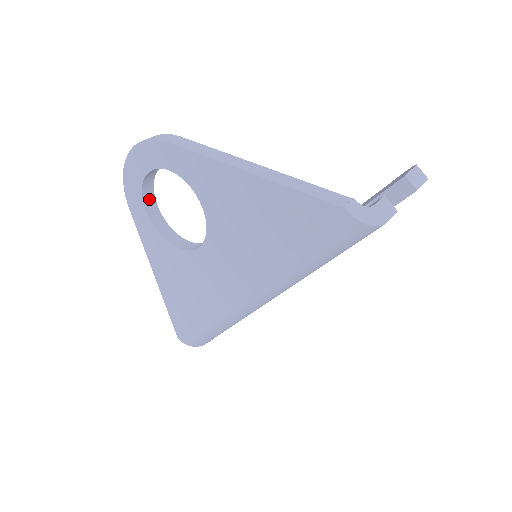
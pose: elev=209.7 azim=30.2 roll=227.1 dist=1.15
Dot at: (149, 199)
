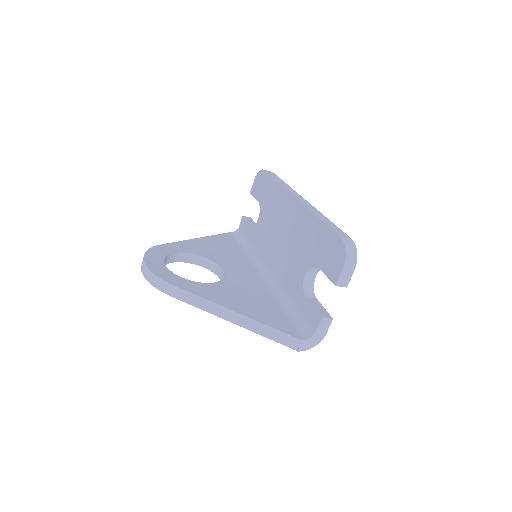
Dot at: (168, 259)
